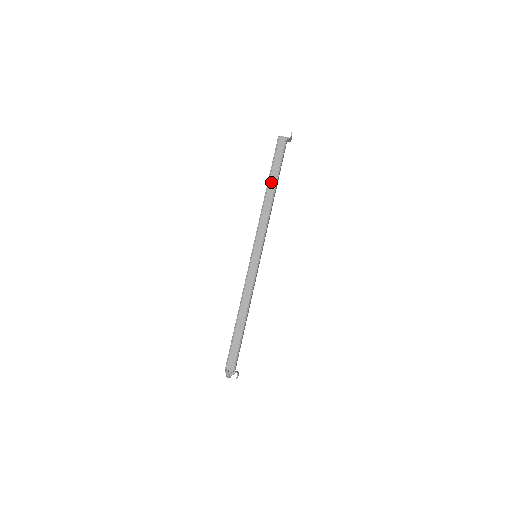
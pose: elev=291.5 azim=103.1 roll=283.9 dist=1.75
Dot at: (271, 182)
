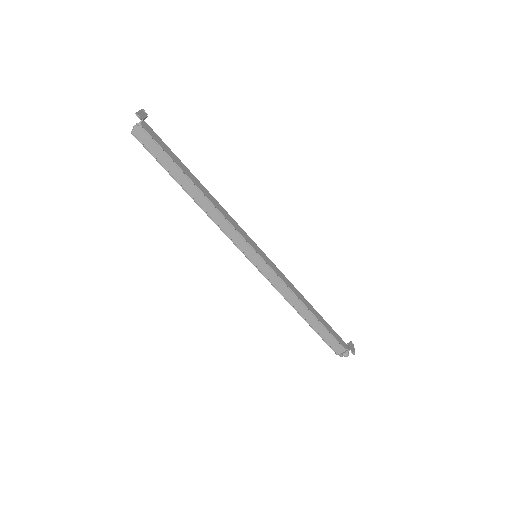
Dot at: (184, 185)
